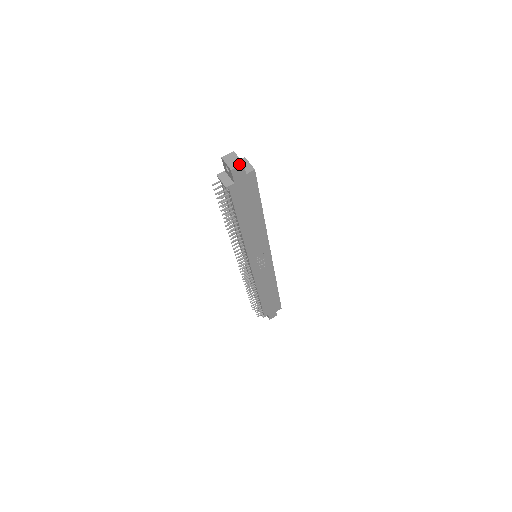
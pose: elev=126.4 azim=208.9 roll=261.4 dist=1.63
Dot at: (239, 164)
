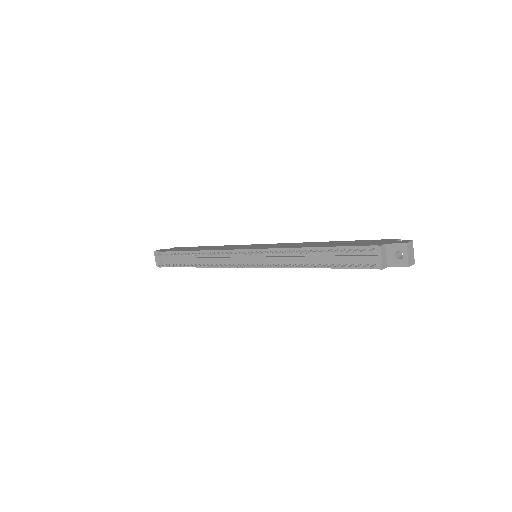
Dot at: (413, 262)
